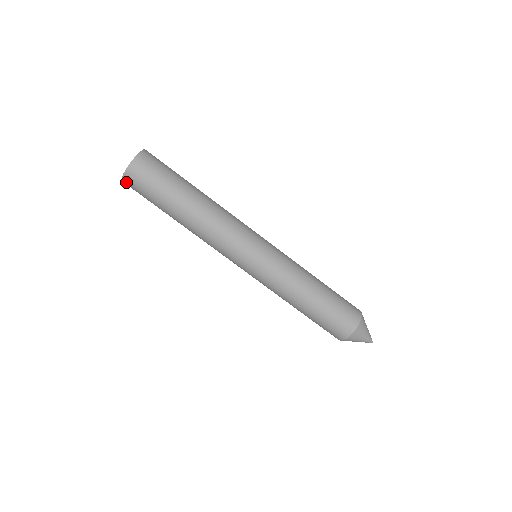
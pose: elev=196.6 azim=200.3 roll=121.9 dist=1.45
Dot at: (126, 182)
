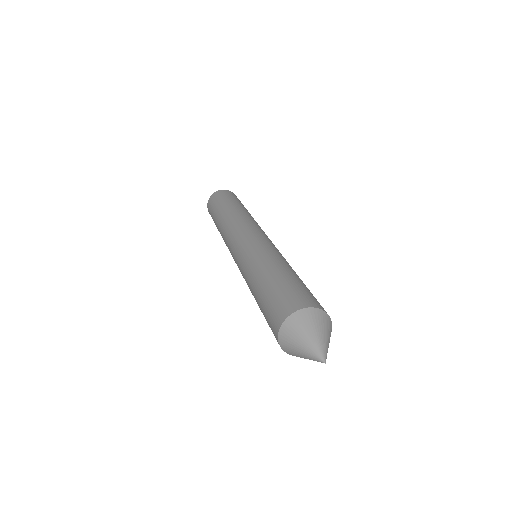
Dot at: (208, 205)
